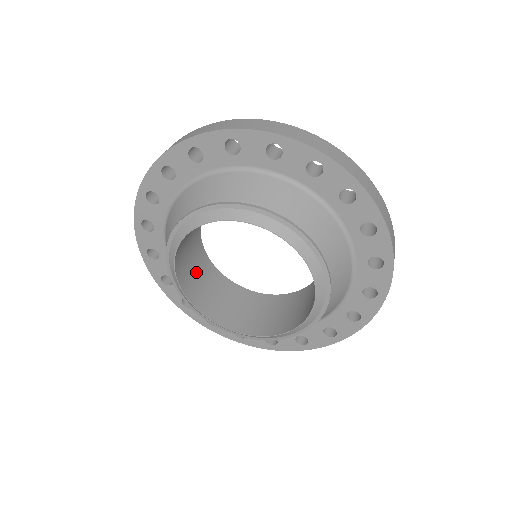
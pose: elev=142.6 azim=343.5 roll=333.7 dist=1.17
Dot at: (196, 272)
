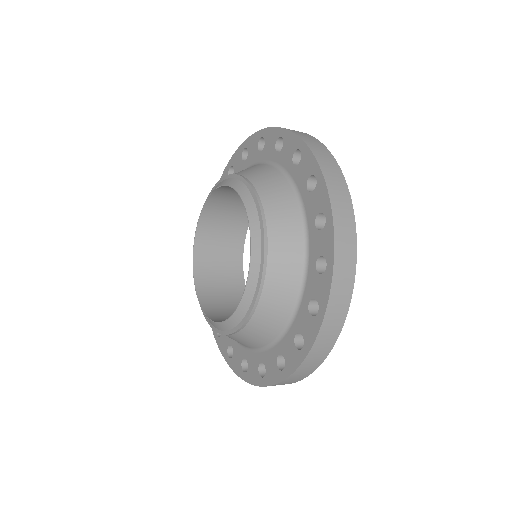
Dot at: (220, 266)
